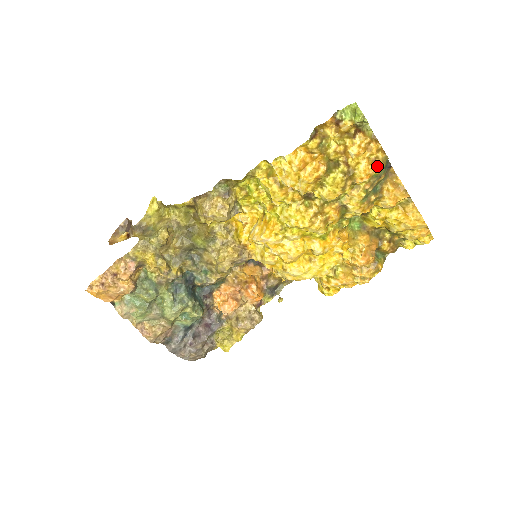
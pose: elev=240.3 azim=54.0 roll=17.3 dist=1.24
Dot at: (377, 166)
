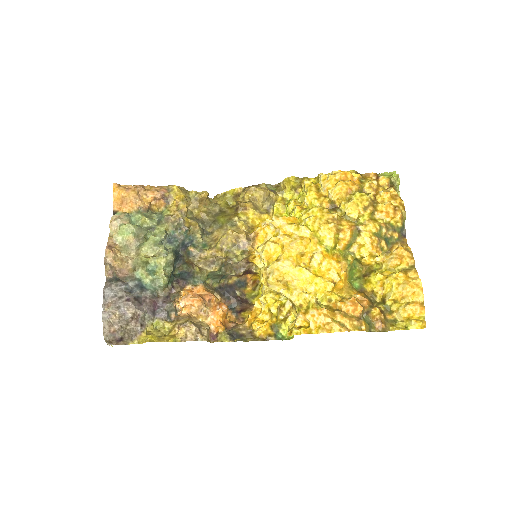
Dot at: (397, 211)
